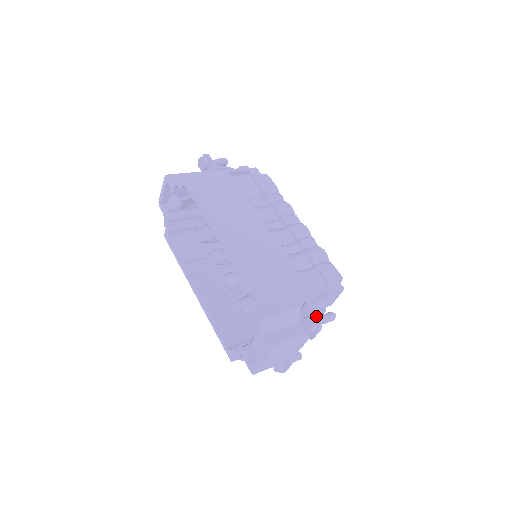
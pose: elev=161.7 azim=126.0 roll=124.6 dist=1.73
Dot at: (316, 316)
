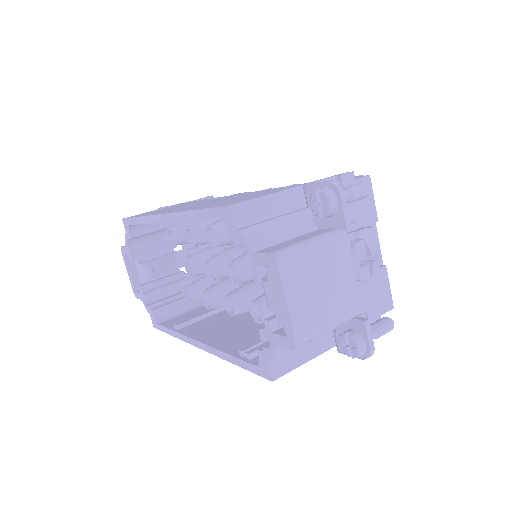
Dot at: (323, 182)
